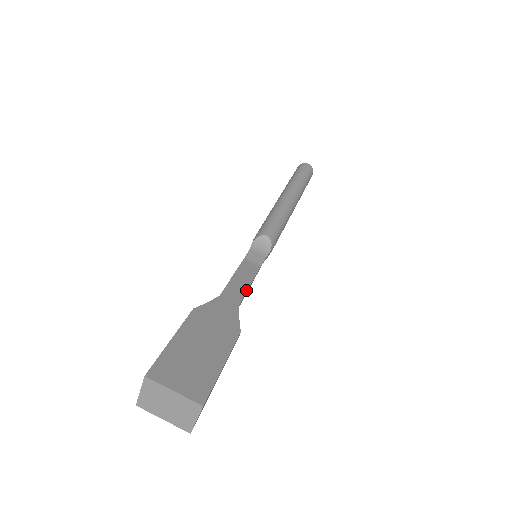
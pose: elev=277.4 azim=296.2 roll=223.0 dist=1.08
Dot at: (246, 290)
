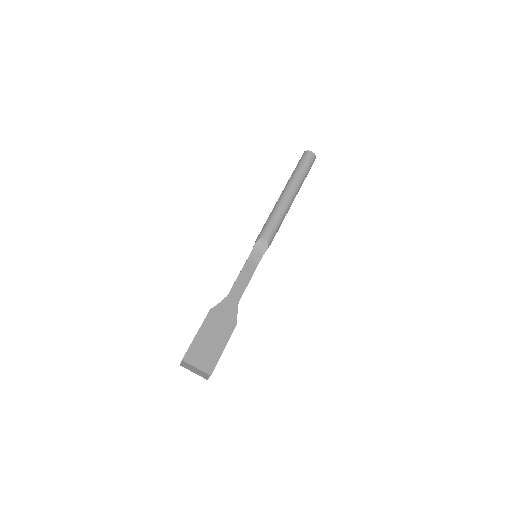
Dot at: (245, 288)
